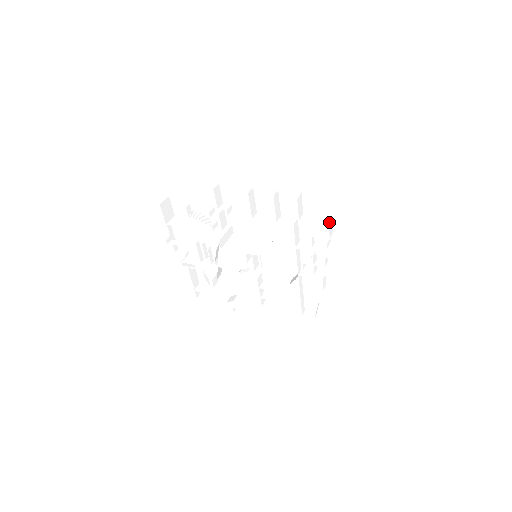
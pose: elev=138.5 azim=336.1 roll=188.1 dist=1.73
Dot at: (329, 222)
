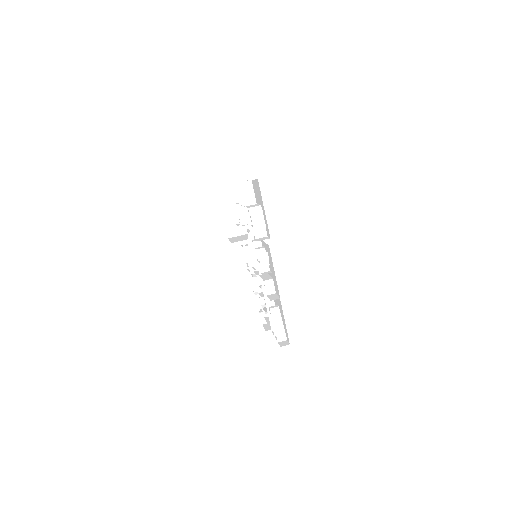
Dot at: (256, 209)
